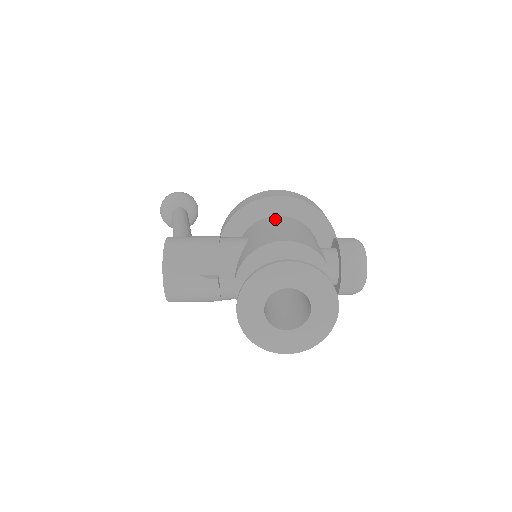
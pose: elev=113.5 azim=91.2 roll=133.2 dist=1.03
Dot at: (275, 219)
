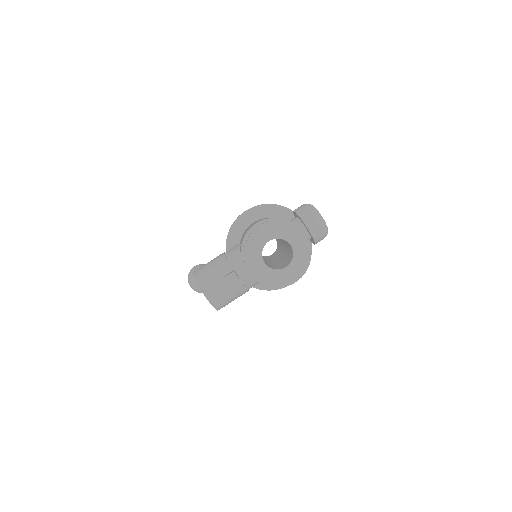
Dot at: (251, 224)
